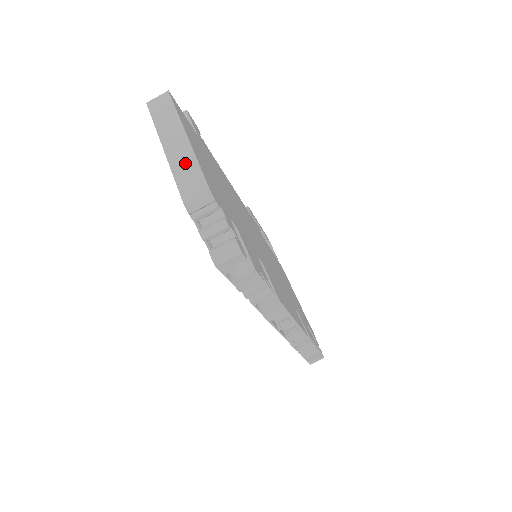
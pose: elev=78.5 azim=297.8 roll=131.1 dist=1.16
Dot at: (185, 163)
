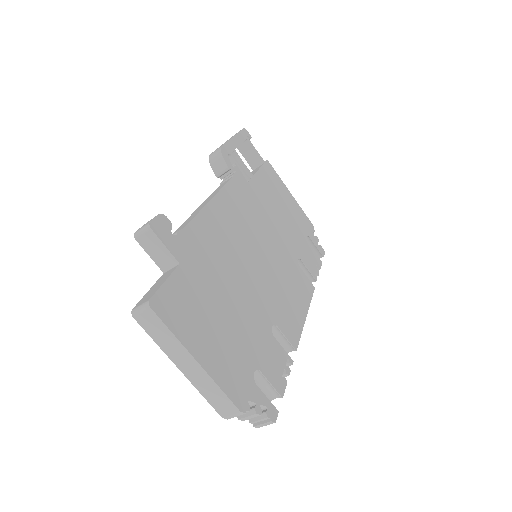
Dot at: (206, 385)
